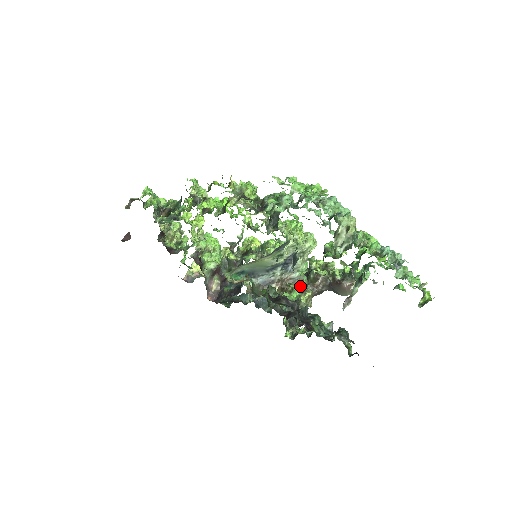
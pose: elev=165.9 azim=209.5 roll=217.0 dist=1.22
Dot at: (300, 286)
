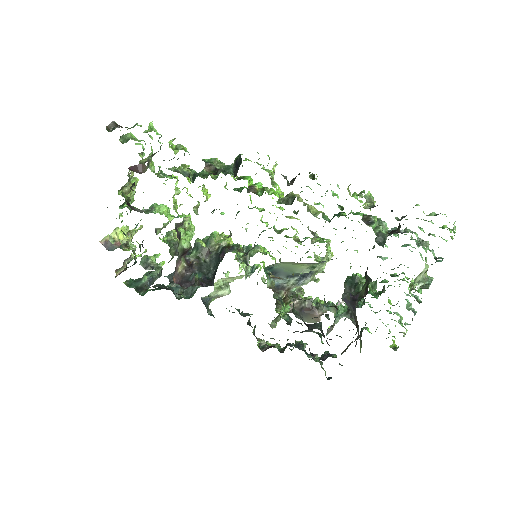
Dot at: occluded
